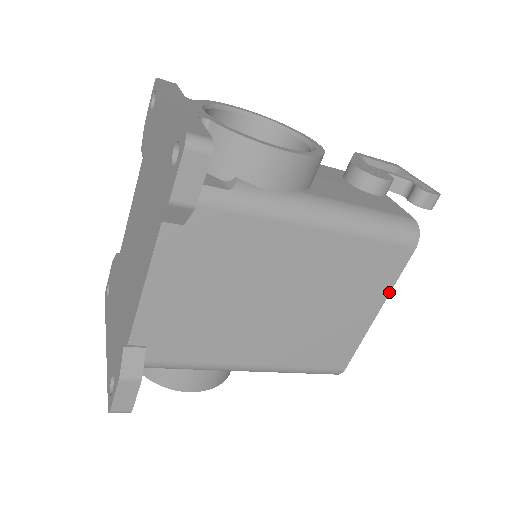
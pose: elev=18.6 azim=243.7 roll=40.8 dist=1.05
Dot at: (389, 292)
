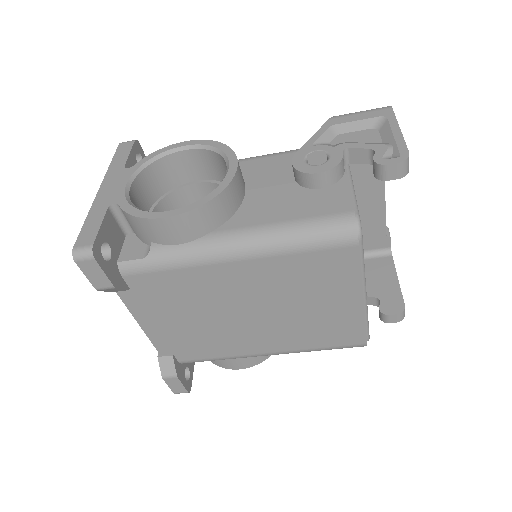
Dot at: (360, 283)
